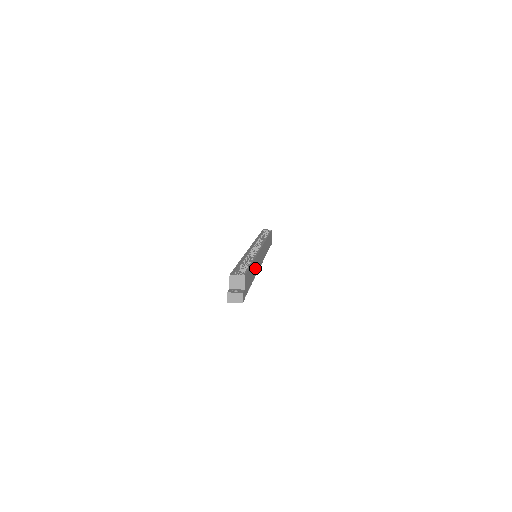
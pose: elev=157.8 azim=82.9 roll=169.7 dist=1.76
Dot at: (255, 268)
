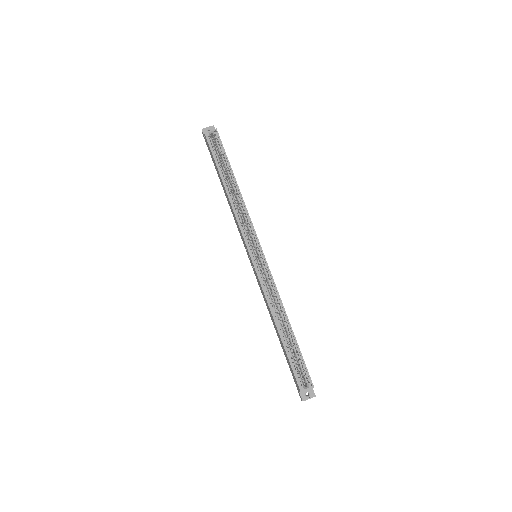
Dot at: occluded
